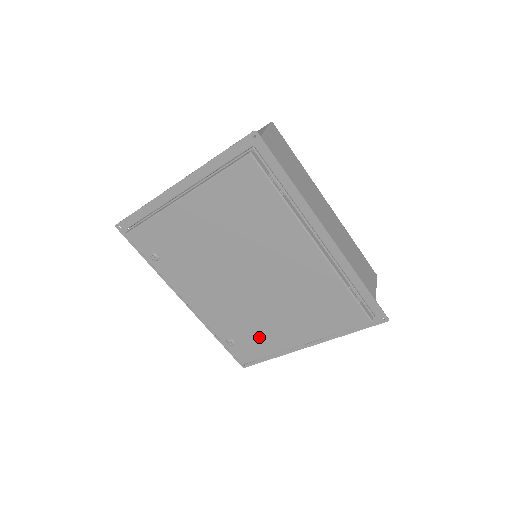
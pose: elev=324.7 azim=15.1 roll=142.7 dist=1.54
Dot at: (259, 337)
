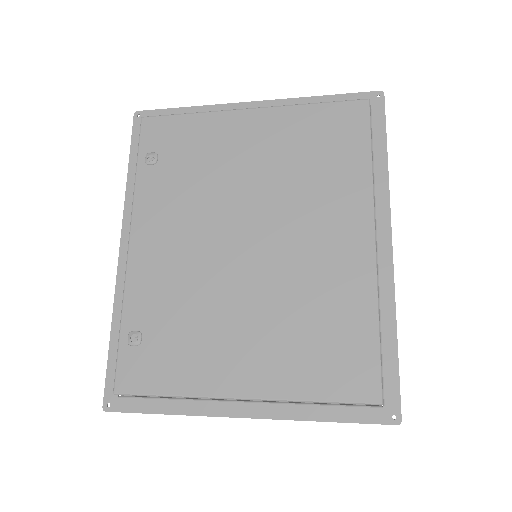
Dot at: (186, 349)
